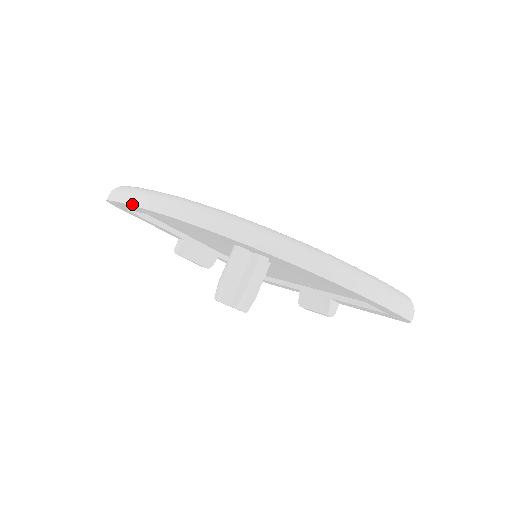
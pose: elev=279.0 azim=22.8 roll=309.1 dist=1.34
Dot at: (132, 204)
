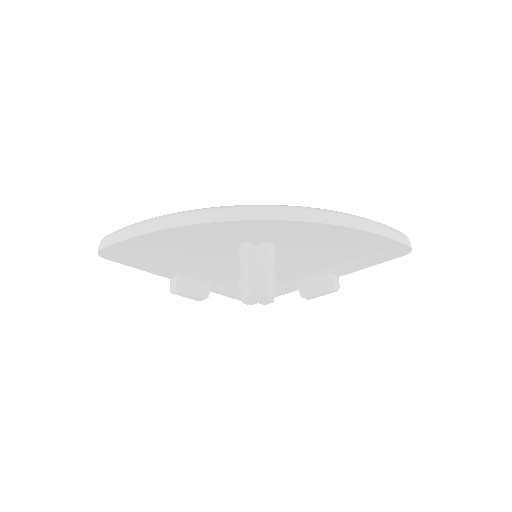
Dot at: (135, 235)
